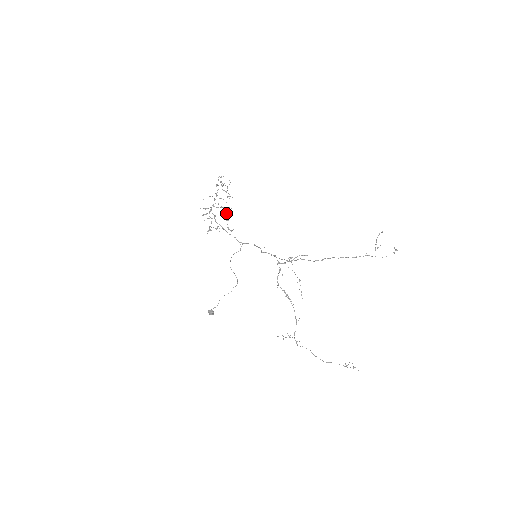
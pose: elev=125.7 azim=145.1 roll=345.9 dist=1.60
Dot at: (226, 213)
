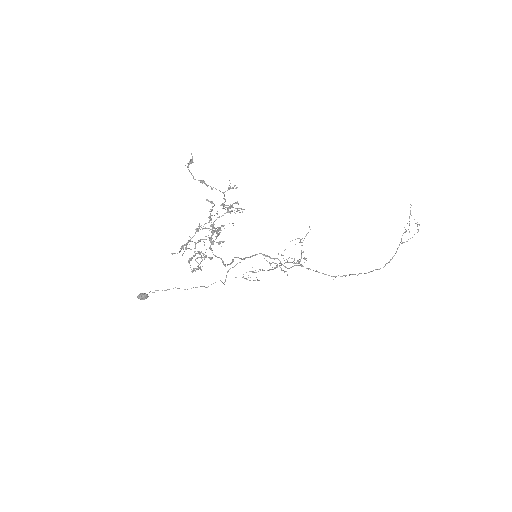
Dot at: occluded
